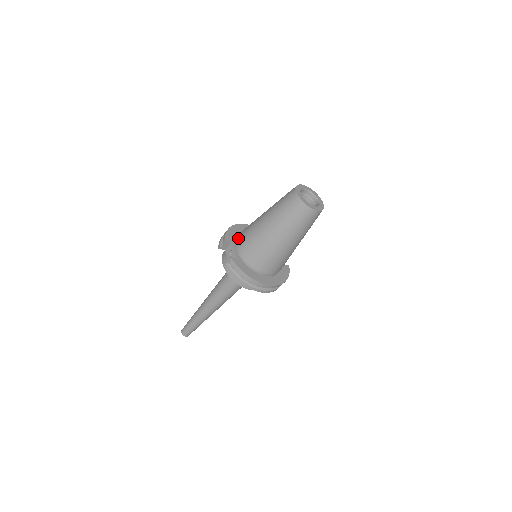
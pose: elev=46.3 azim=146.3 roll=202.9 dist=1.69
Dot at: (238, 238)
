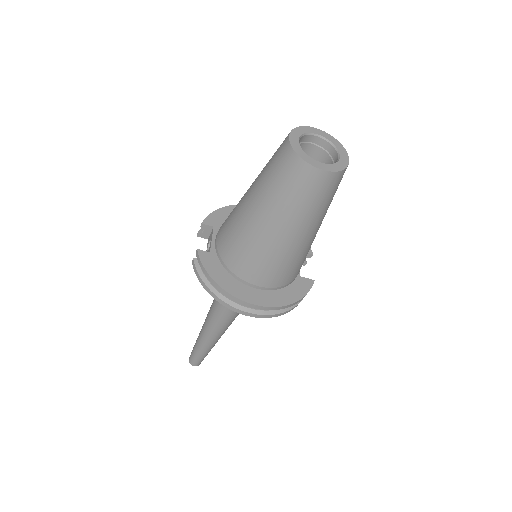
Dot at: occluded
